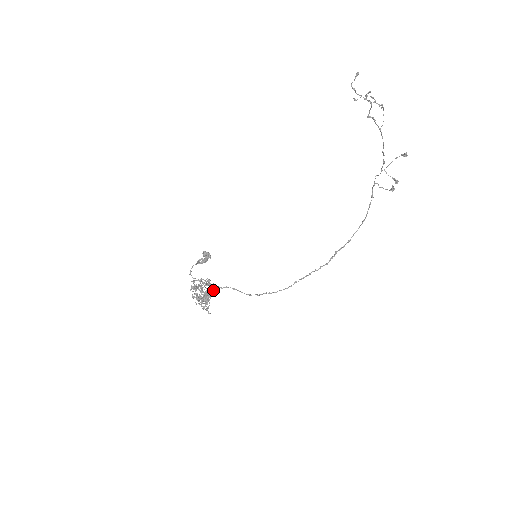
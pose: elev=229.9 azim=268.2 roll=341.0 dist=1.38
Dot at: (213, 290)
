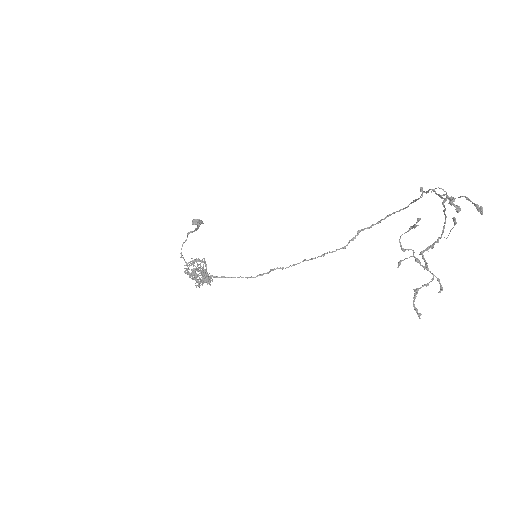
Dot at: (210, 278)
